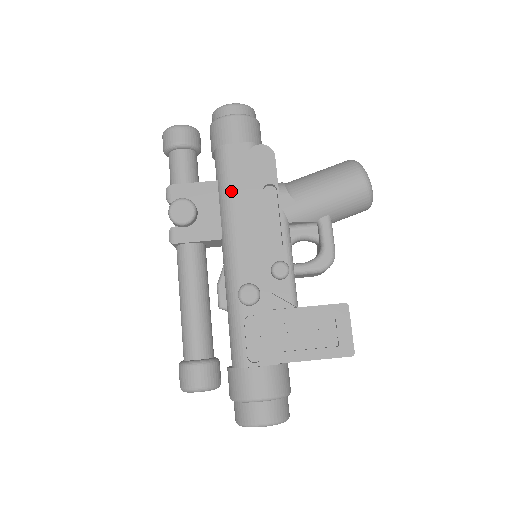
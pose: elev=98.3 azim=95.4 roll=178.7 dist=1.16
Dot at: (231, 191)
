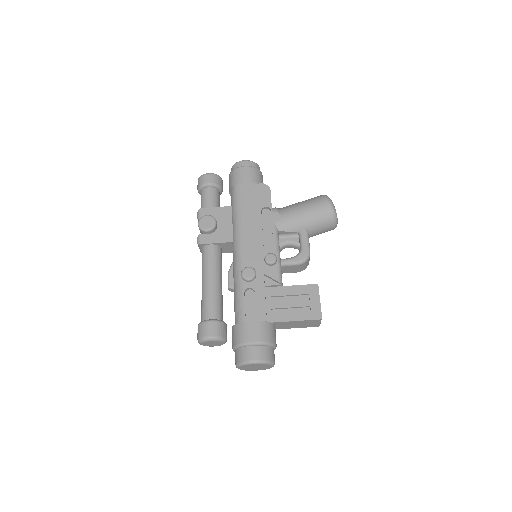
Dot at: (240, 211)
